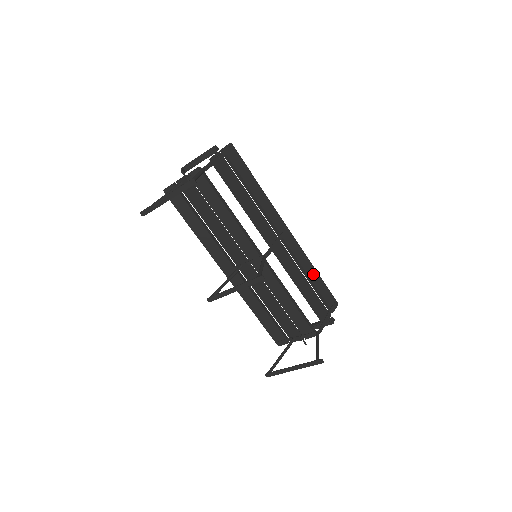
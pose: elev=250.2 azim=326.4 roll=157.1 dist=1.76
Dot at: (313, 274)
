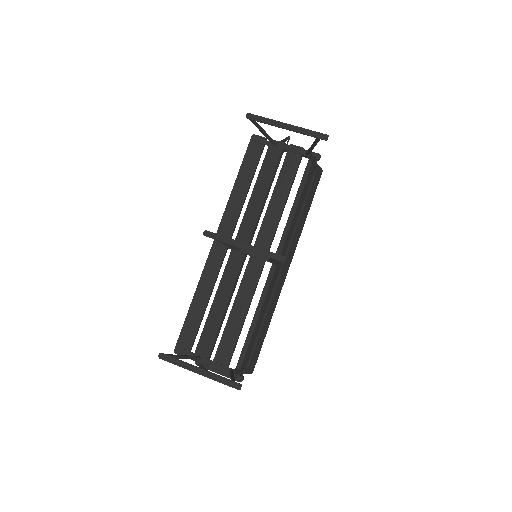
Dot at: (266, 325)
